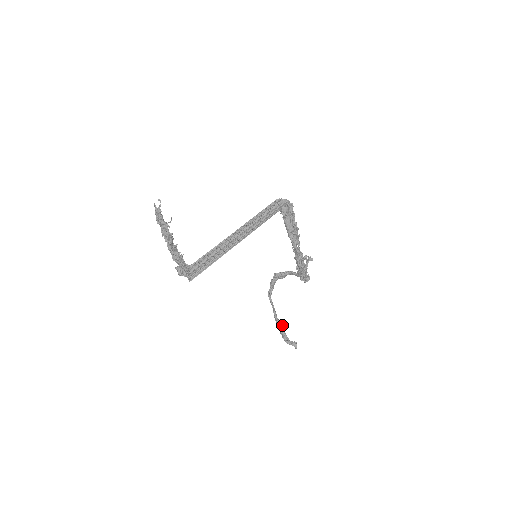
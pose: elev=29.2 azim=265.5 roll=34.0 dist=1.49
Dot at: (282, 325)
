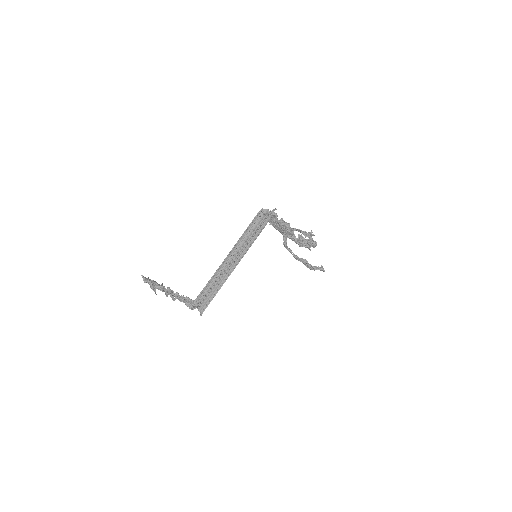
Dot at: (305, 261)
